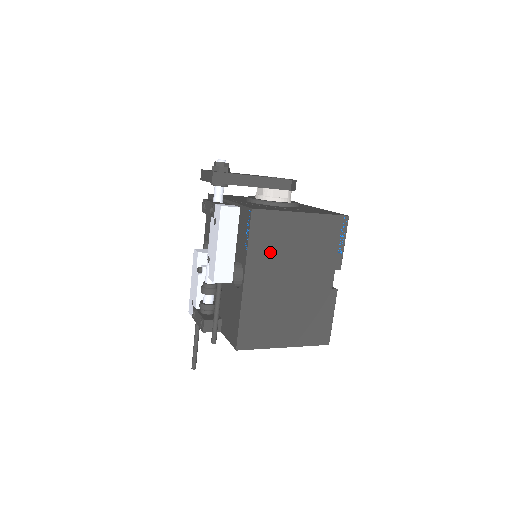
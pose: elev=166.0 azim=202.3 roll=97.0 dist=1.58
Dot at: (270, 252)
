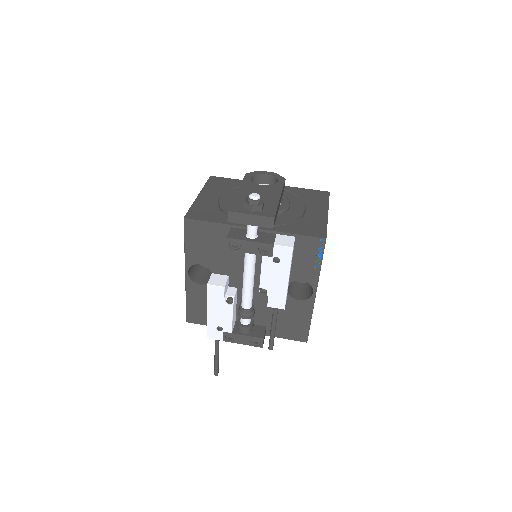
Dot at: occluded
